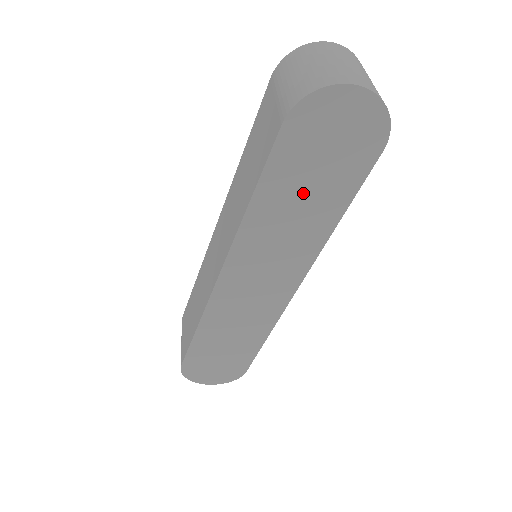
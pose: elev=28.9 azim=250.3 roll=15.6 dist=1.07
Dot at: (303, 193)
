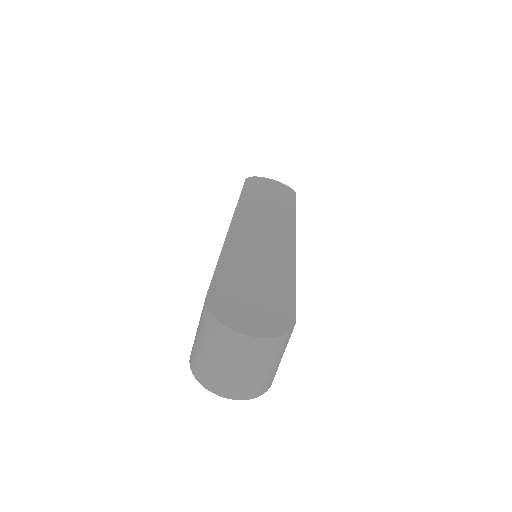
Dot at: (267, 199)
